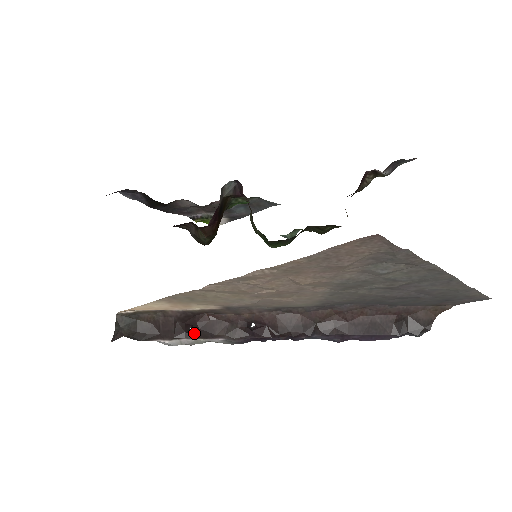
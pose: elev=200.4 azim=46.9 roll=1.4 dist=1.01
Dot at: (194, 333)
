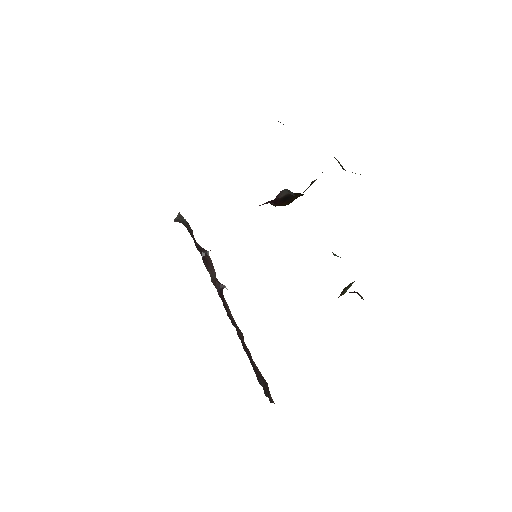
Dot at: (203, 257)
